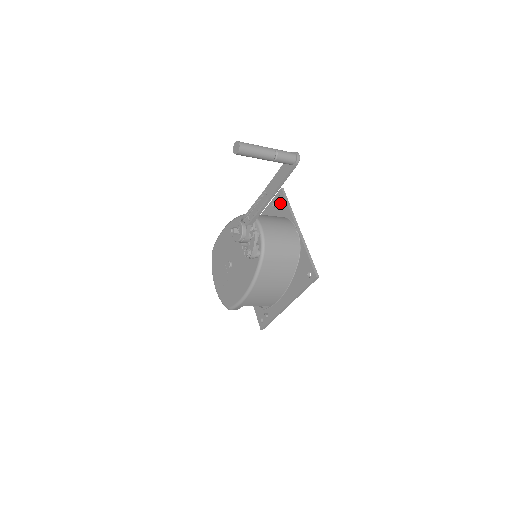
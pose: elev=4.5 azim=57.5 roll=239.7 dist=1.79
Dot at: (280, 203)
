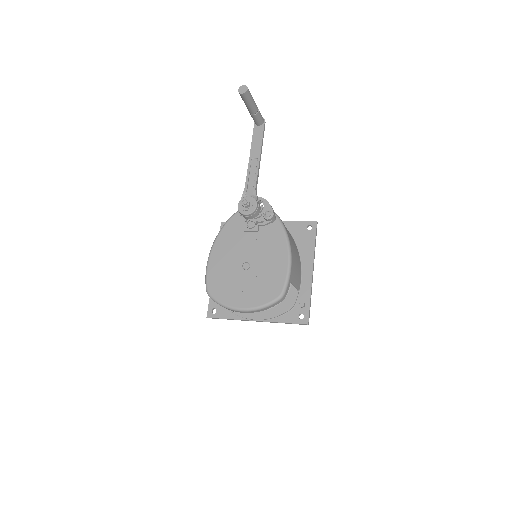
Dot at: occluded
